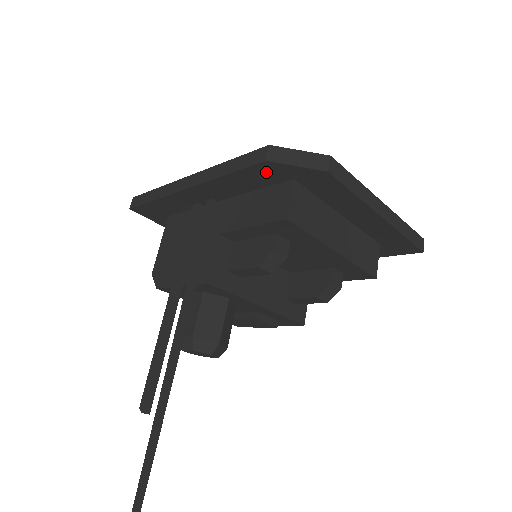
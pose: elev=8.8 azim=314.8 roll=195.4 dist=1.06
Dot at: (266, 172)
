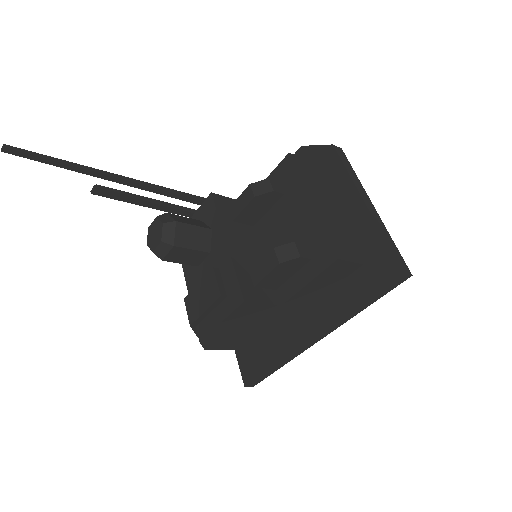
Dot at: occluded
